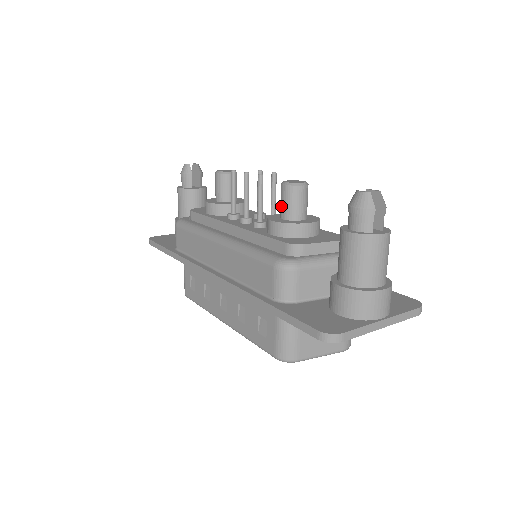
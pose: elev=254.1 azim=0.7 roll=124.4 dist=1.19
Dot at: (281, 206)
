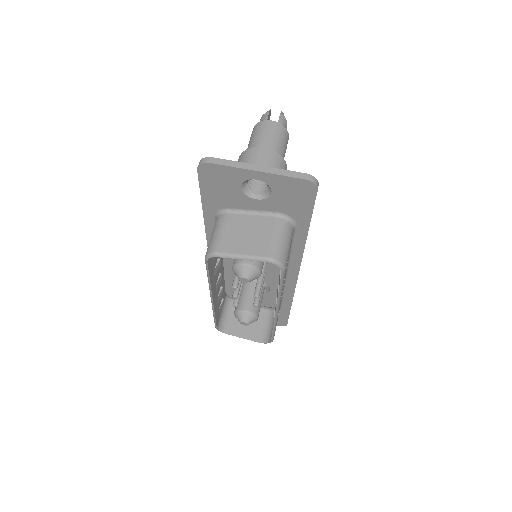
Dot at: occluded
